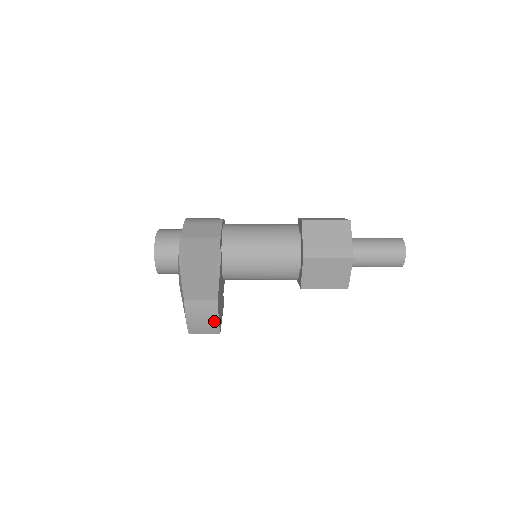
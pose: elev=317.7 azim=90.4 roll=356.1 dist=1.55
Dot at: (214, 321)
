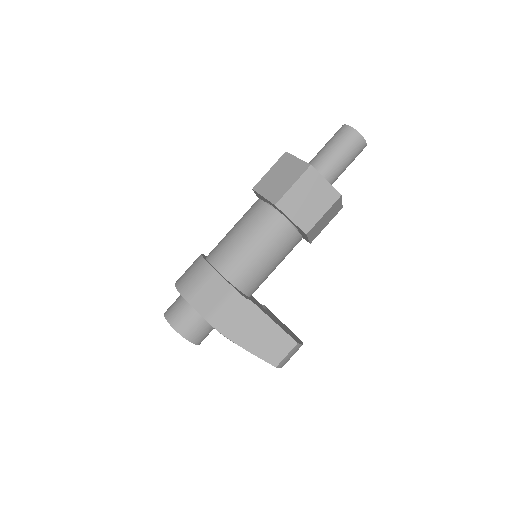
Dot at: occluded
